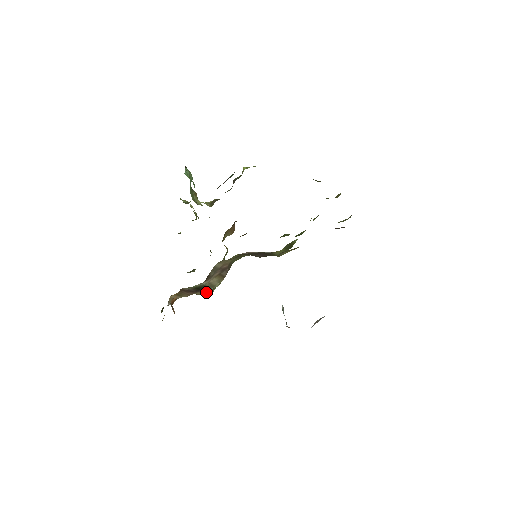
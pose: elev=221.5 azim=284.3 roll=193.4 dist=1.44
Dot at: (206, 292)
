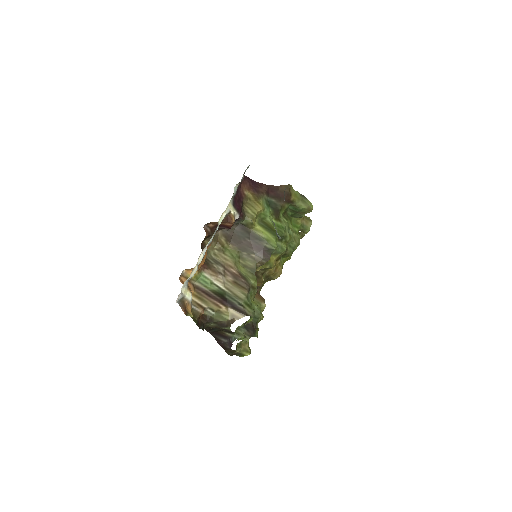
Dot at: (239, 309)
